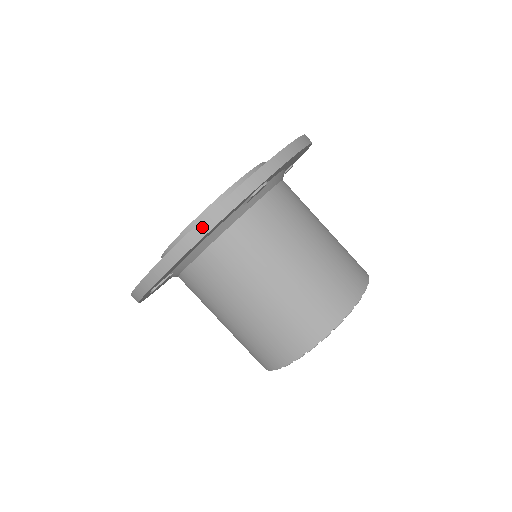
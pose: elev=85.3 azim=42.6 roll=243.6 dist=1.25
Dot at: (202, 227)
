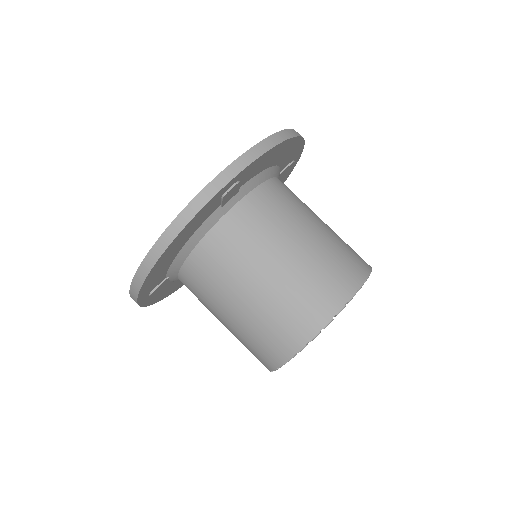
Dot at: (170, 231)
